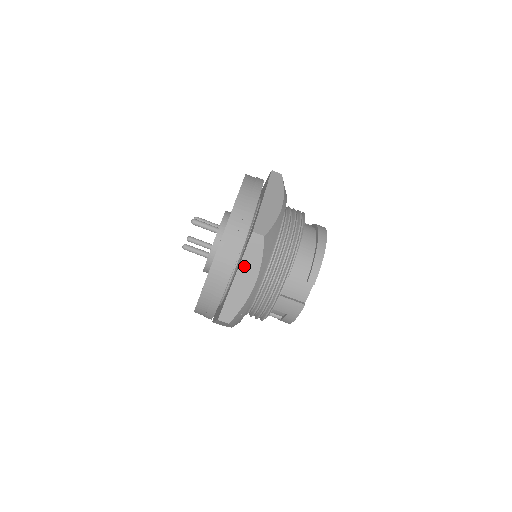
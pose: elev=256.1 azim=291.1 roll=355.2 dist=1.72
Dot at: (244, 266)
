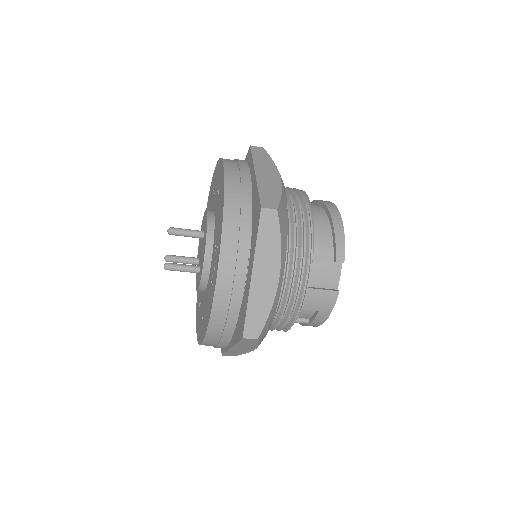
Dot at: (260, 256)
